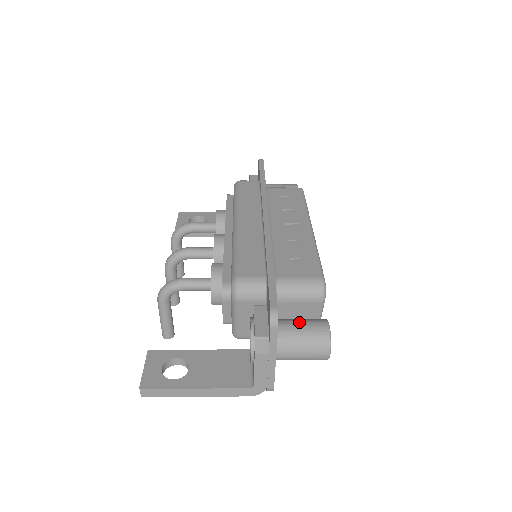
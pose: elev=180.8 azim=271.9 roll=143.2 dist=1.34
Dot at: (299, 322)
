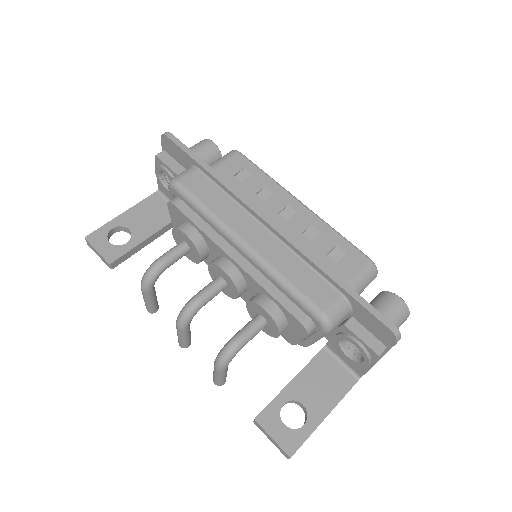
Dot at: (381, 312)
